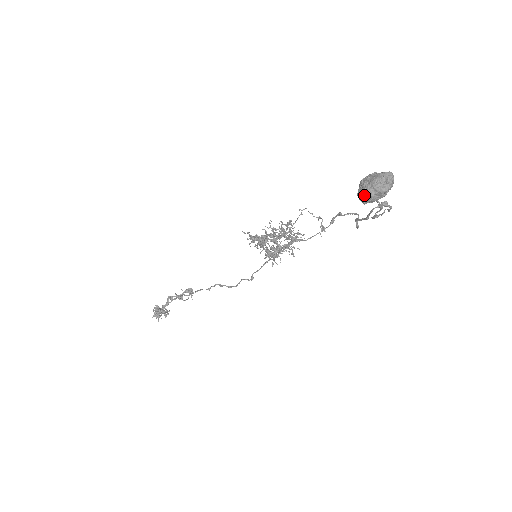
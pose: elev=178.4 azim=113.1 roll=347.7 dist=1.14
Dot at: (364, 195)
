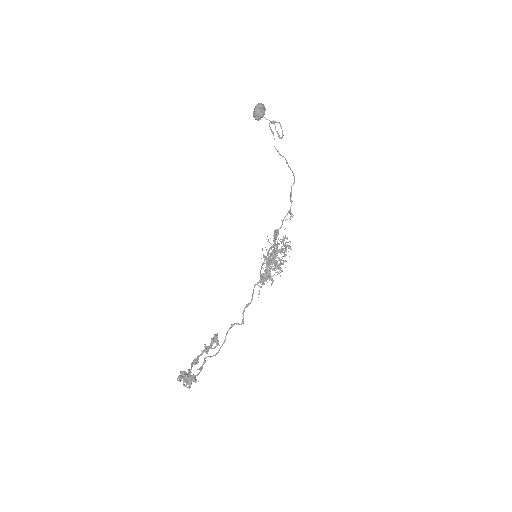
Dot at: (254, 112)
